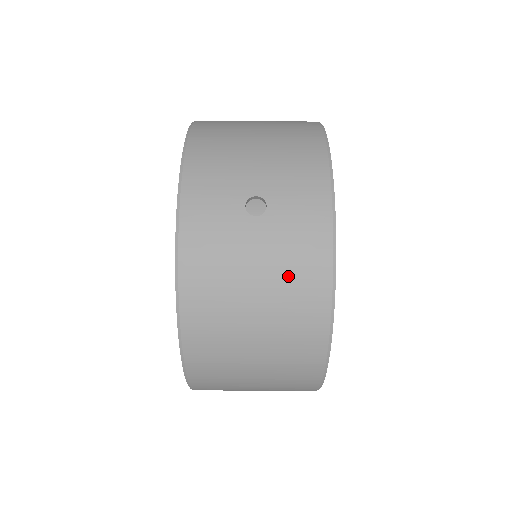
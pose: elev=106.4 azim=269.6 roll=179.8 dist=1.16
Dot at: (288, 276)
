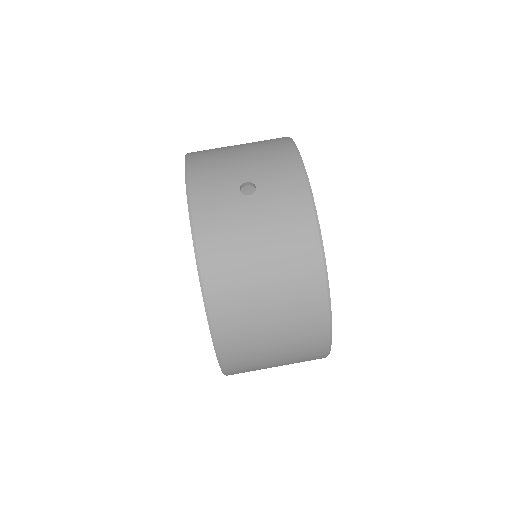
Dot at: (283, 234)
